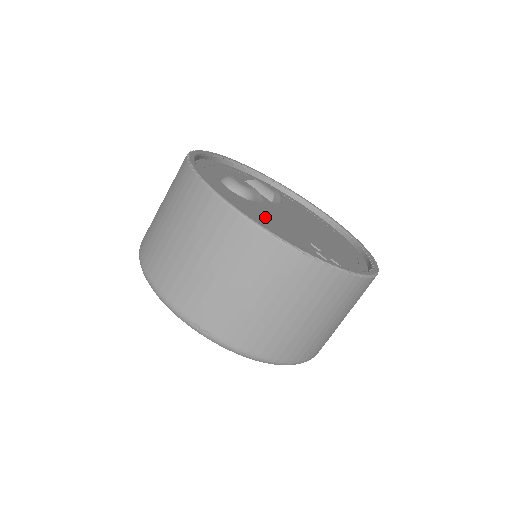
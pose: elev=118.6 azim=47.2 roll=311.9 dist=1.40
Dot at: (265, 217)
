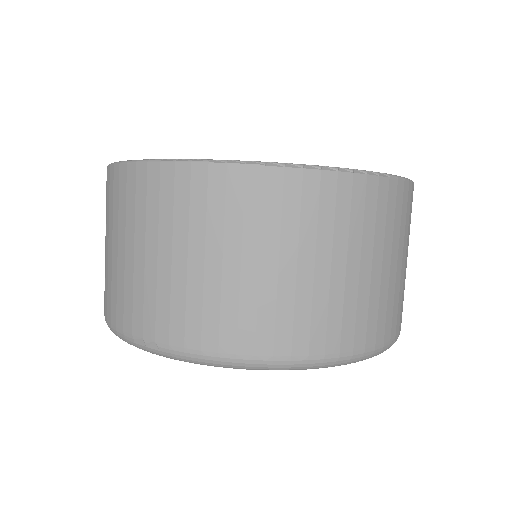
Dot at: occluded
